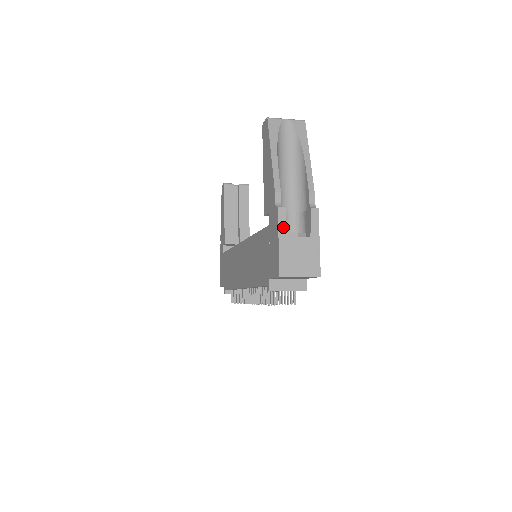
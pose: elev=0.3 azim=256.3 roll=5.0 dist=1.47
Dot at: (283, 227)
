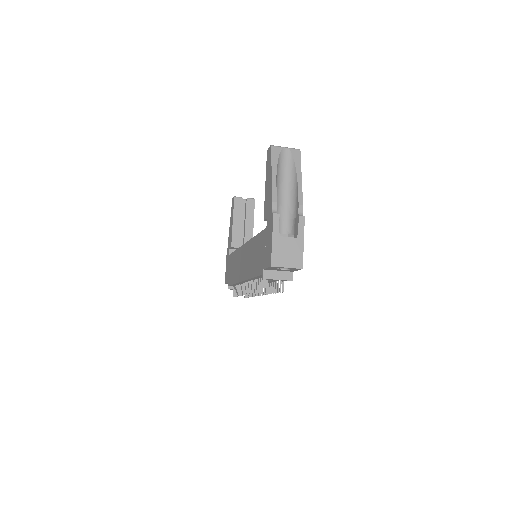
Dot at: (276, 229)
